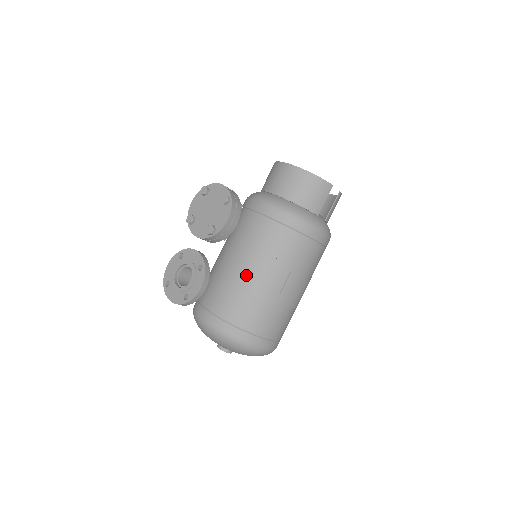
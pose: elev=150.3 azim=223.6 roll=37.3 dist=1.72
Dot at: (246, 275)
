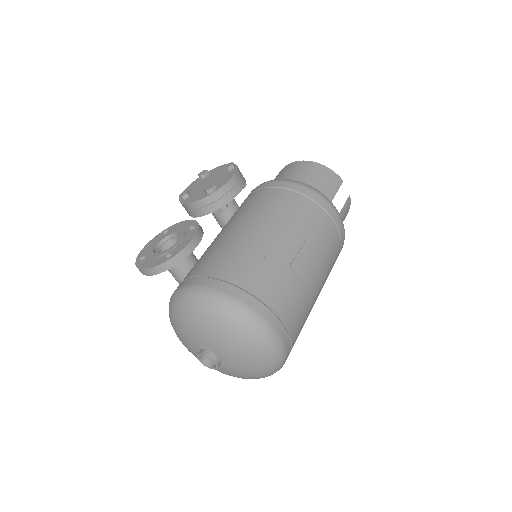
Dot at: (251, 233)
